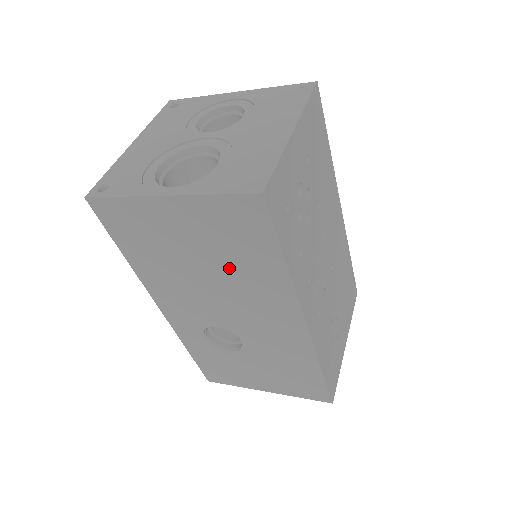
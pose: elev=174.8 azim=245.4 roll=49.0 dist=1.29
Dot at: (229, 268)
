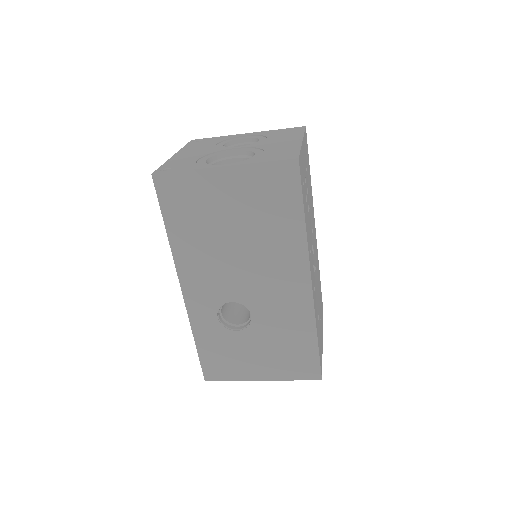
Dot at: (258, 232)
